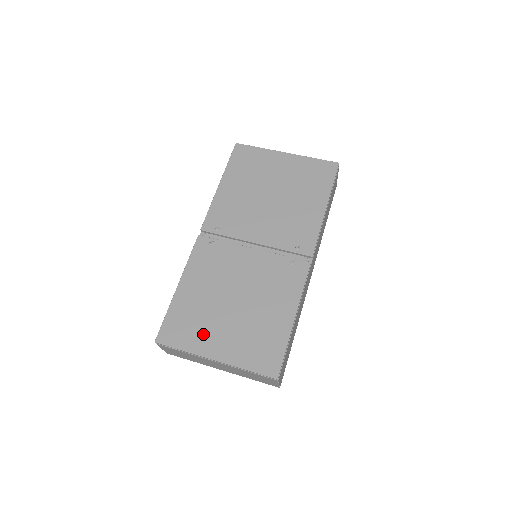
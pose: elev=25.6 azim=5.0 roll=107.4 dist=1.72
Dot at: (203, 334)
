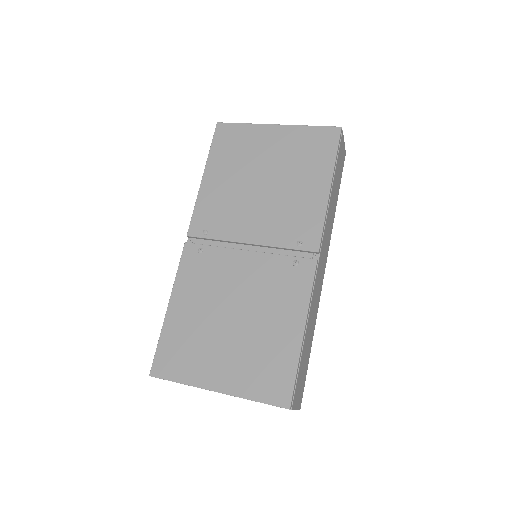
Dot at: (201, 362)
